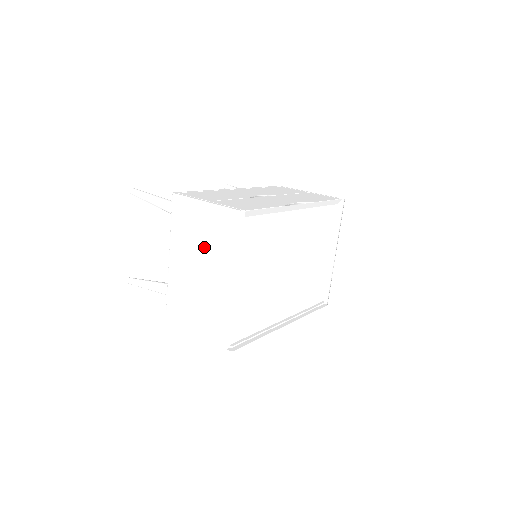
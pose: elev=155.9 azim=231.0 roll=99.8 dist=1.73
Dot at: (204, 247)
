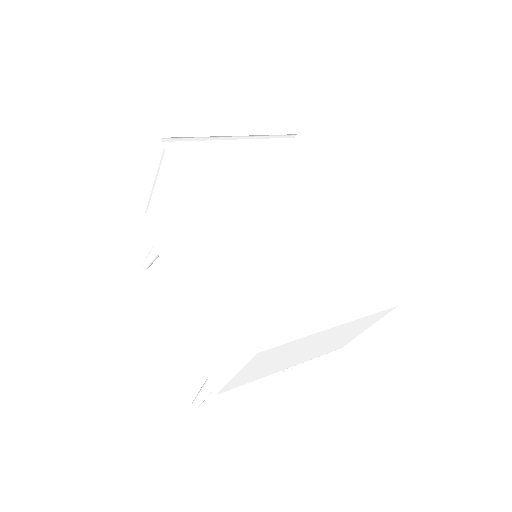
Dot at: occluded
